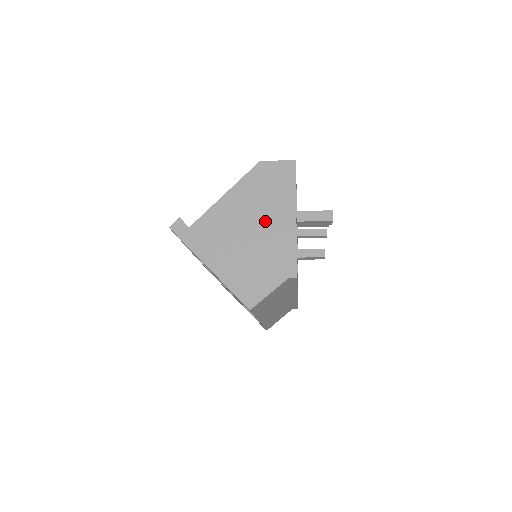
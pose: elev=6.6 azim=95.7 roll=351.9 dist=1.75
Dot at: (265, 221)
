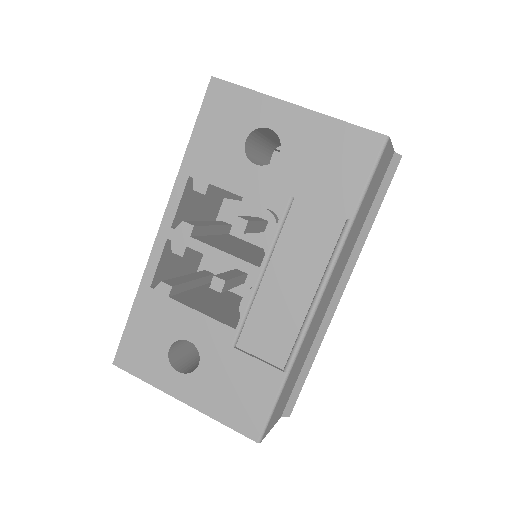
Dot at: occluded
